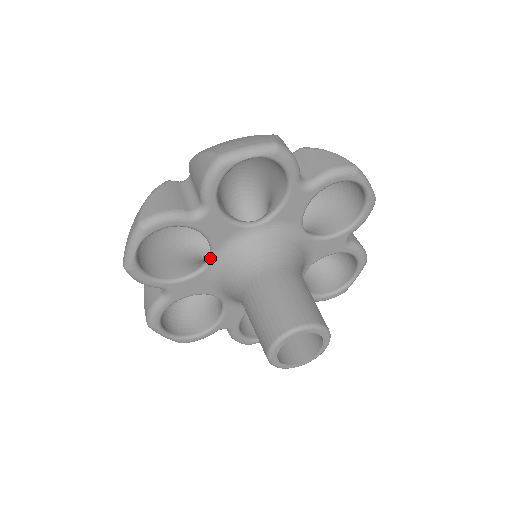
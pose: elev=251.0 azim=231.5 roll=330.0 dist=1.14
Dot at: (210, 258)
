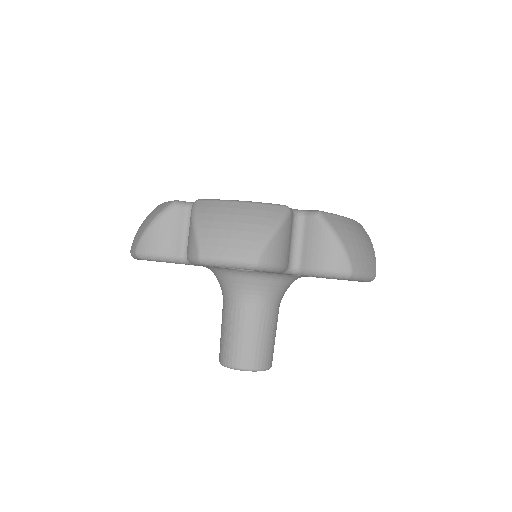
Dot at: occluded
